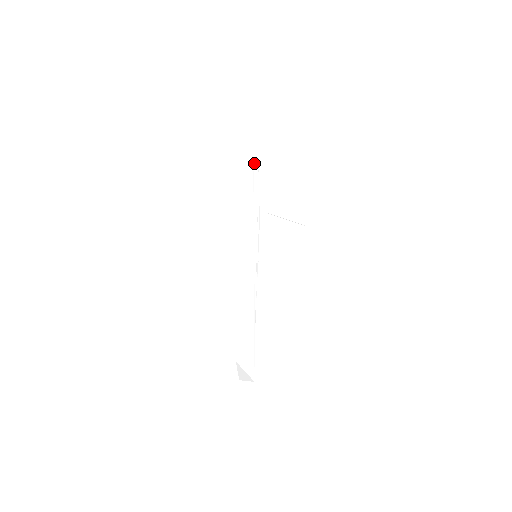
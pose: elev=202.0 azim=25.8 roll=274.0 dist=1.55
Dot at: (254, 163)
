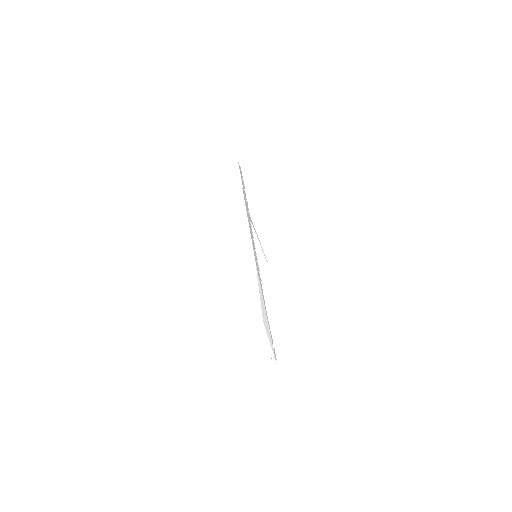
Dot at: (241, 176)
